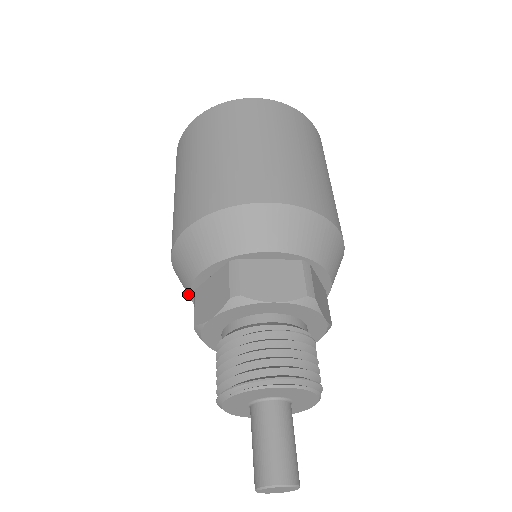
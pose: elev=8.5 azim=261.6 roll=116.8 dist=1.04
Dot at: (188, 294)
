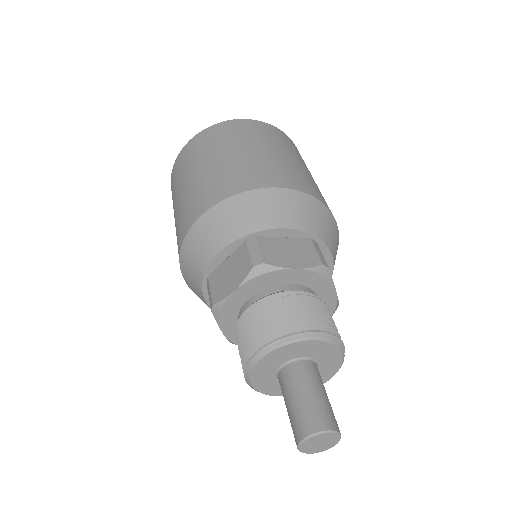
Dot at: (199, 285)
